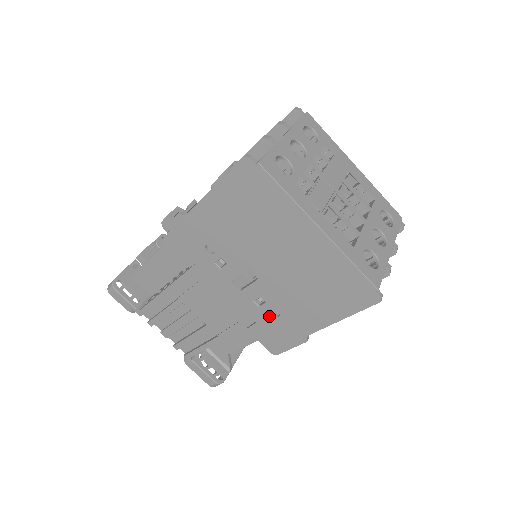
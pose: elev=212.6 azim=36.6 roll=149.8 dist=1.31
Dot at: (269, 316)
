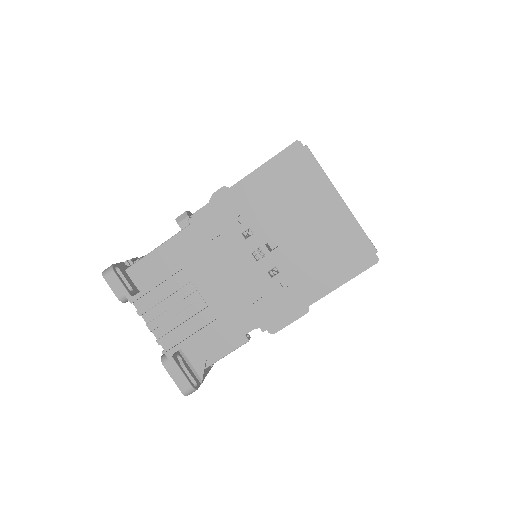
Dot at: (278, 287)
